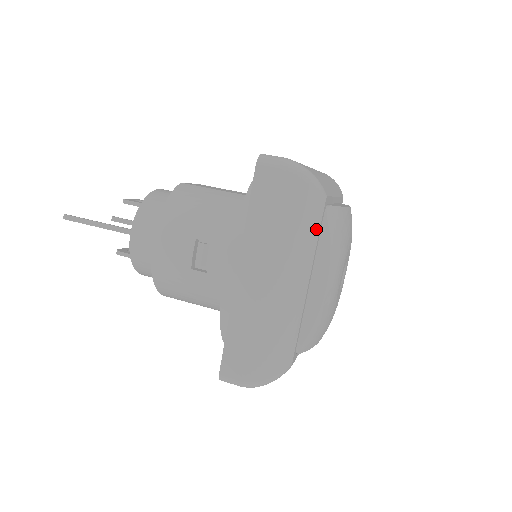
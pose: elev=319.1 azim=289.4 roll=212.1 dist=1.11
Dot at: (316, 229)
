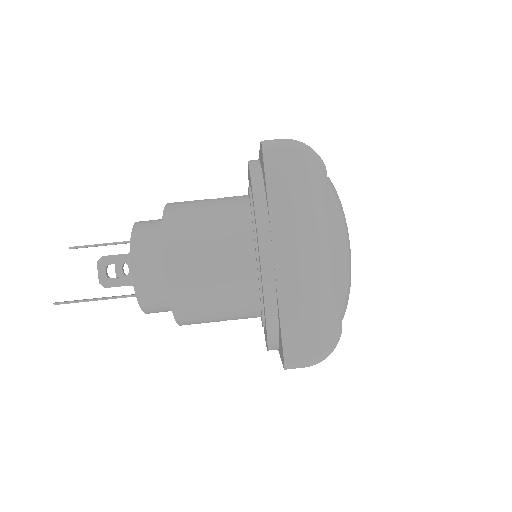
Dot at: occluded
